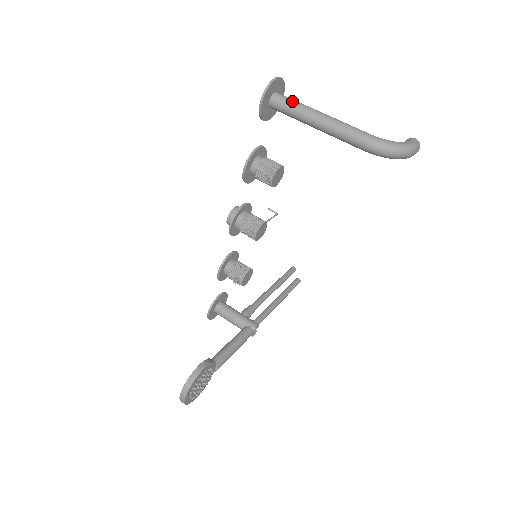
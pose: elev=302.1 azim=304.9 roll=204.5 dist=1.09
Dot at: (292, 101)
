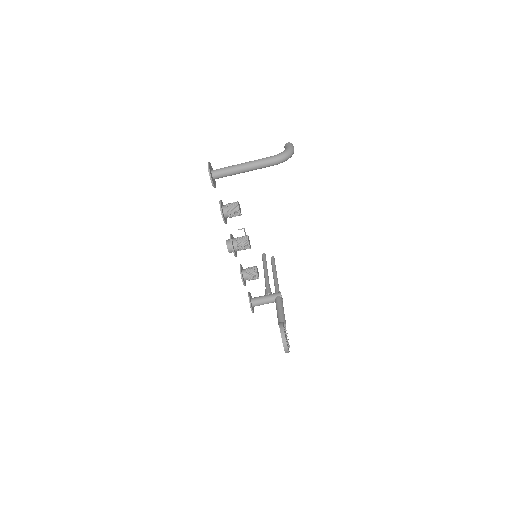
Dot at: (224, 169)
